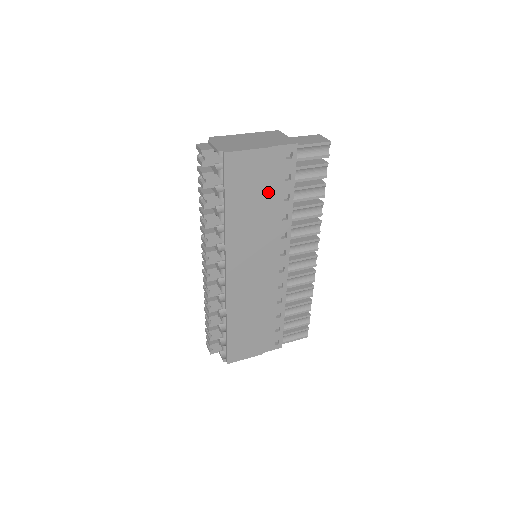
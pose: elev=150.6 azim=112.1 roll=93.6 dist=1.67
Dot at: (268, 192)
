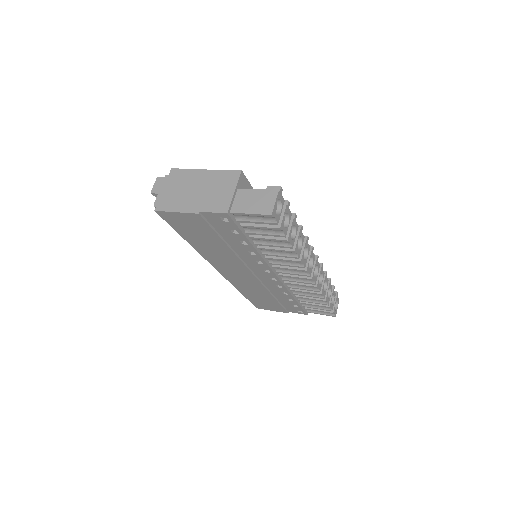
Dot at: (219, 238)
